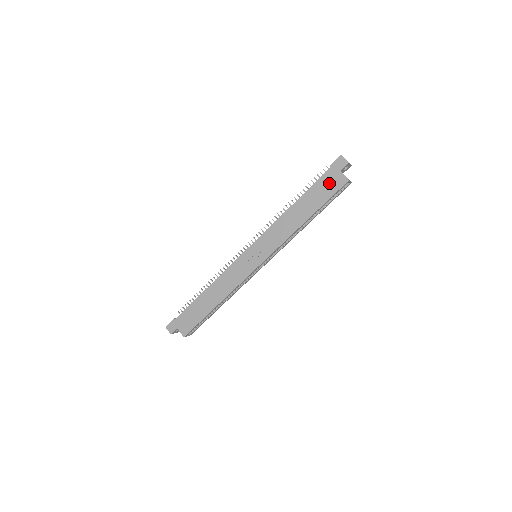
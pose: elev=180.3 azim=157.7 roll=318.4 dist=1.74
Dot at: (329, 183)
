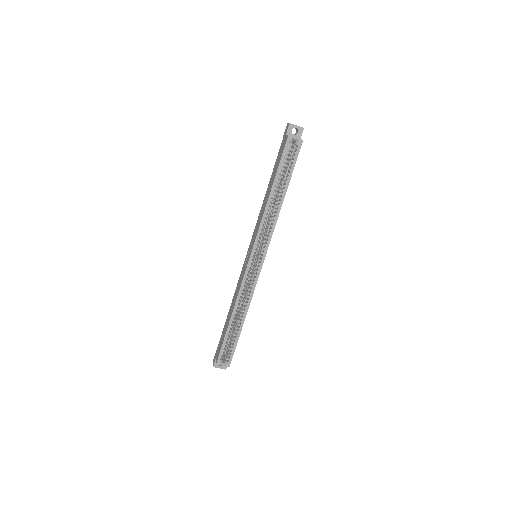
Dot at: (281, 151)
